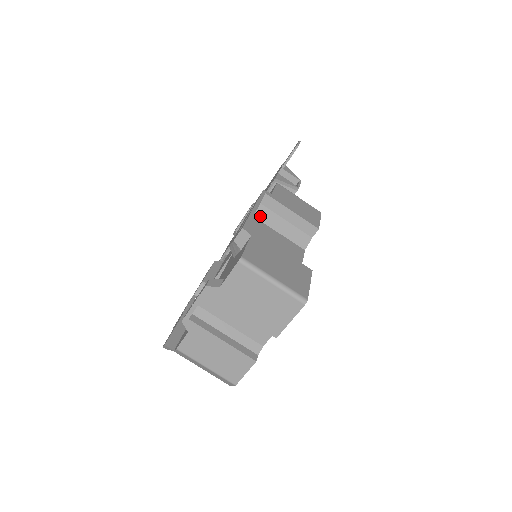
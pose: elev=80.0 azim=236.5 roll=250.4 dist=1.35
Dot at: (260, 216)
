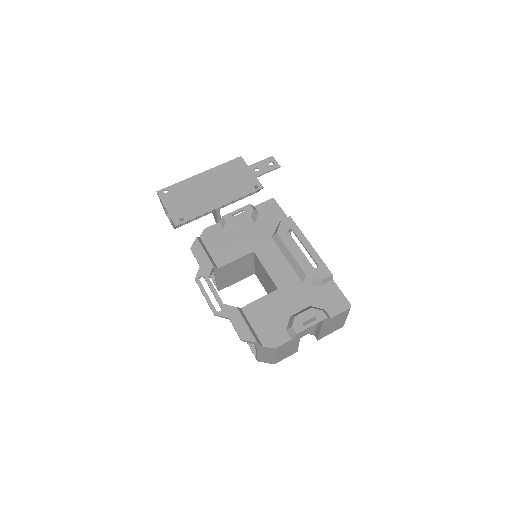
Dot at: occluded
